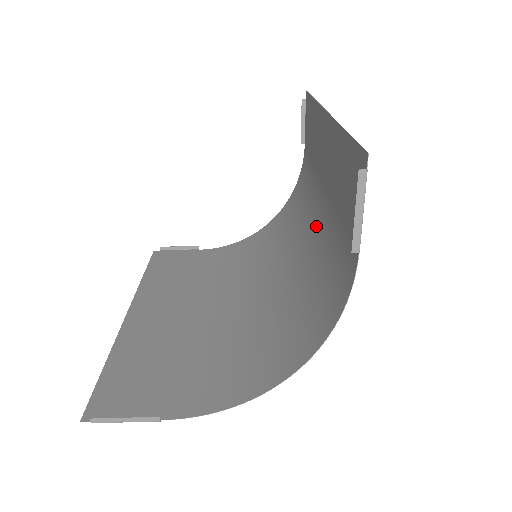
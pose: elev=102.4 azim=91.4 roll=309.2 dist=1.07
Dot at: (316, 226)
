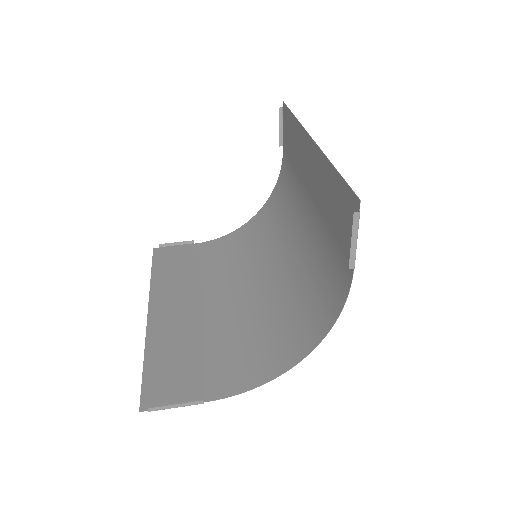
Dot at: (306, 229)
